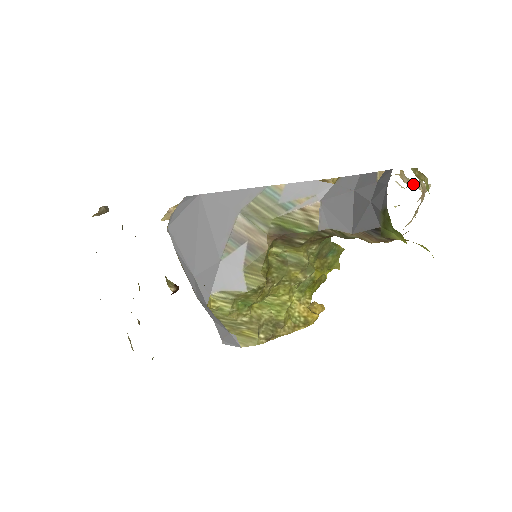
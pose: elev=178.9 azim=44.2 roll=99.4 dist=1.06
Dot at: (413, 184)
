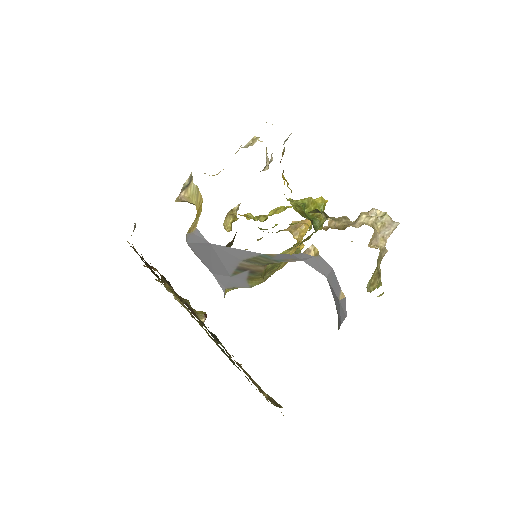
Dot at: (381, 237)
